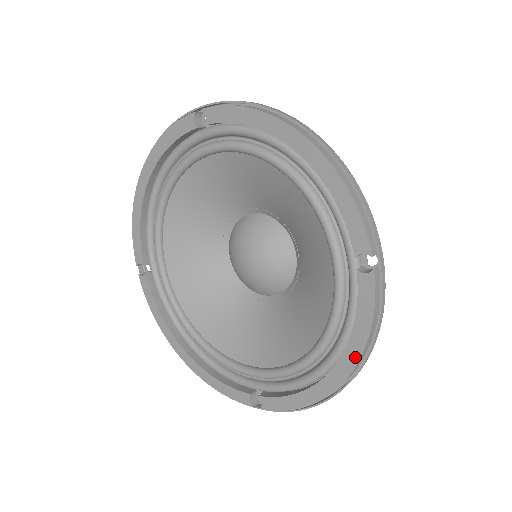
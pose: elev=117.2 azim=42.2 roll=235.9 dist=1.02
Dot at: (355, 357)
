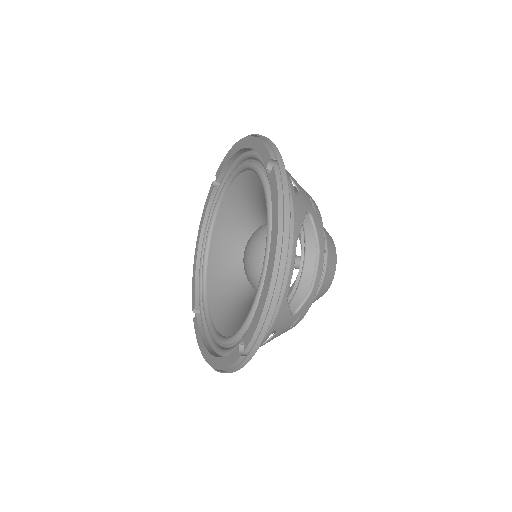
Dot at: (276, 231)
